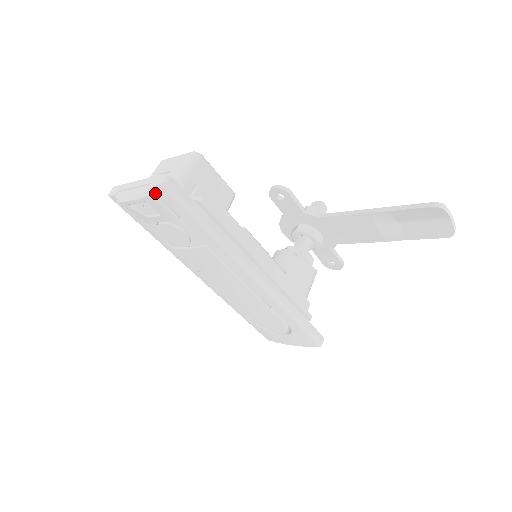
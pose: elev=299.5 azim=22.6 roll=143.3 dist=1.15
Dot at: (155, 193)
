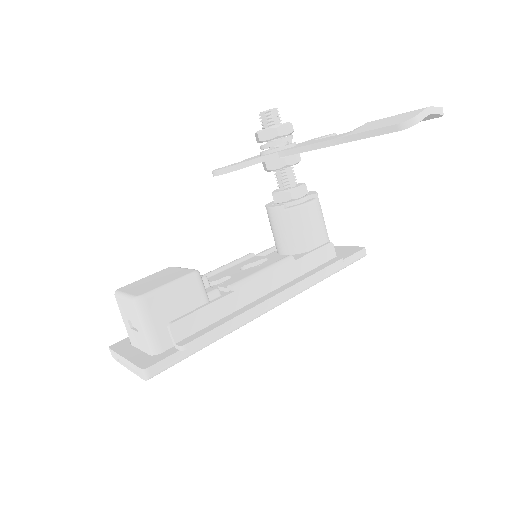
Dot at: occluded
